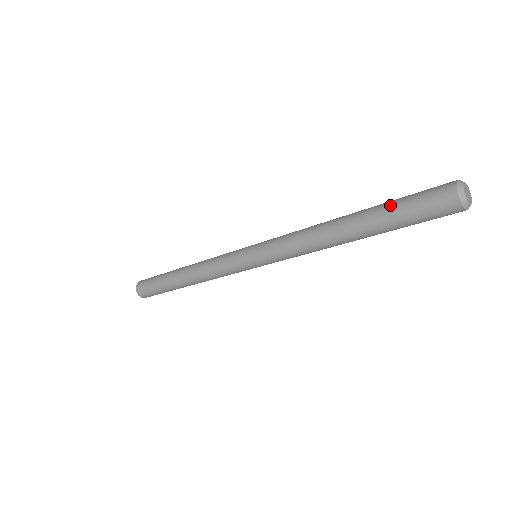
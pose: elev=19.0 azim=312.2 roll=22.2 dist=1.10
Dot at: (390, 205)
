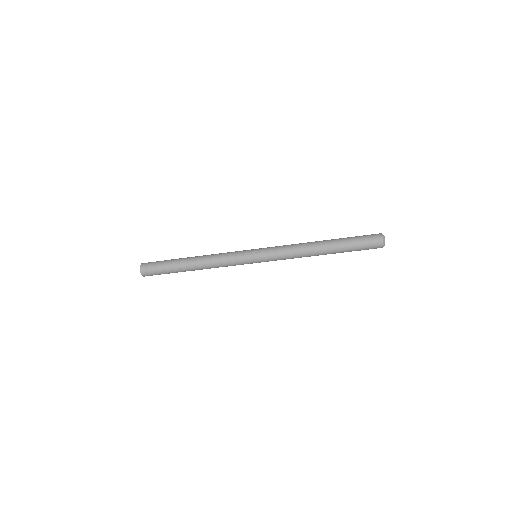
Dot at: (349, 239)
